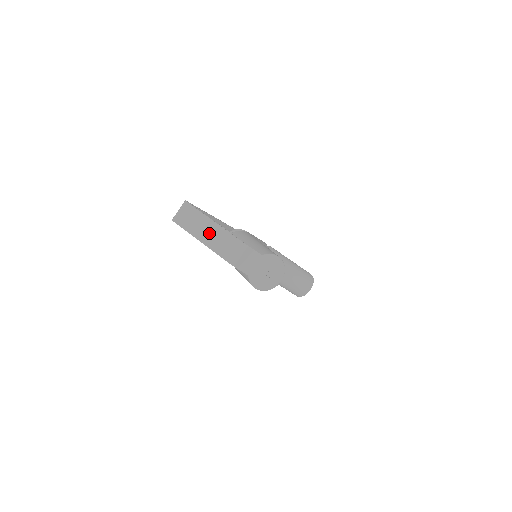
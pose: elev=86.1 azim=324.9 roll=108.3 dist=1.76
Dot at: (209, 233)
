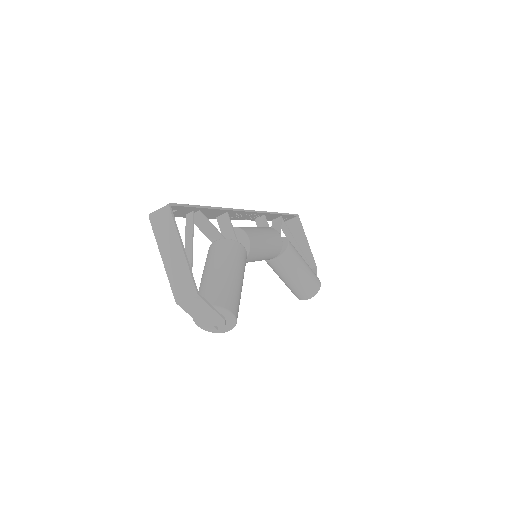
Dot at: (172, 255)
